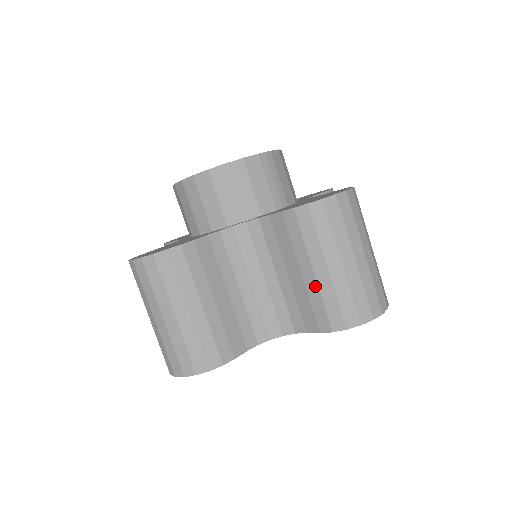
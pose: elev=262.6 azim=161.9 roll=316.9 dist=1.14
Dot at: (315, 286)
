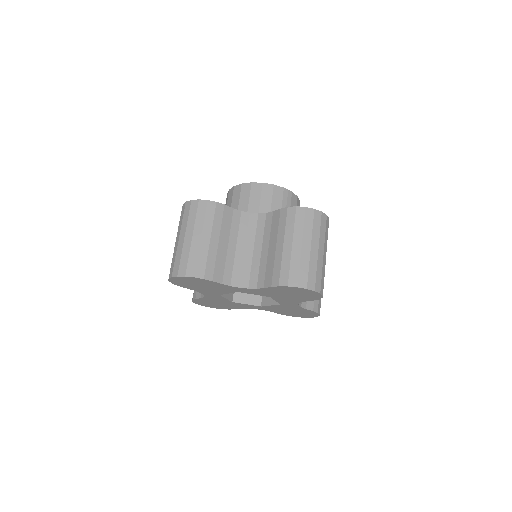
Dot at: (280, 255)
